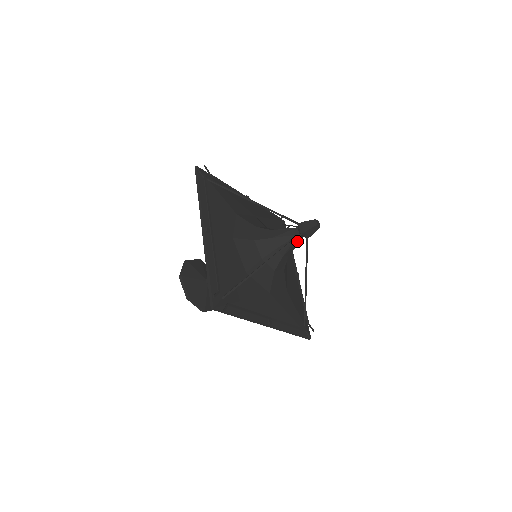
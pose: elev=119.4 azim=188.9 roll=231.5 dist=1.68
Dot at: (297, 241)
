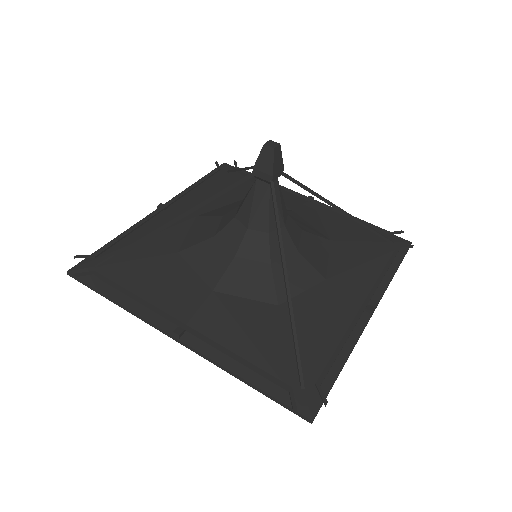
Dot at: (277, 192)
